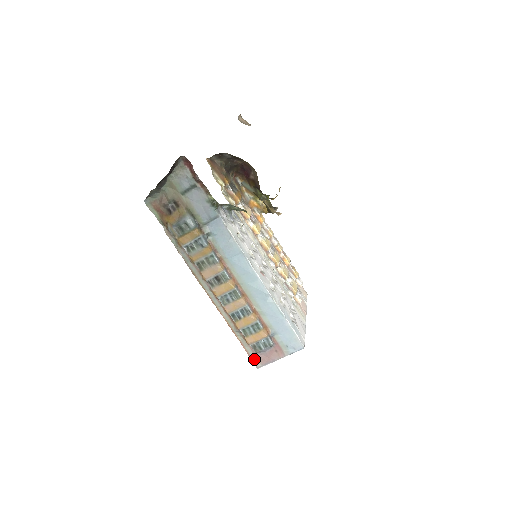
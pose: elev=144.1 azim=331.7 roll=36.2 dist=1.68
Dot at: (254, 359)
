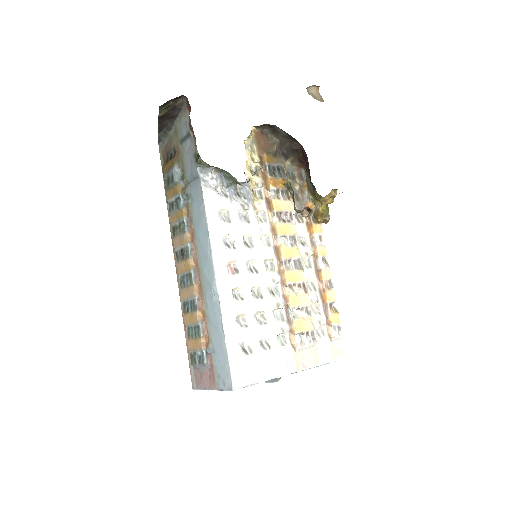
Dot at: (193, 374)
